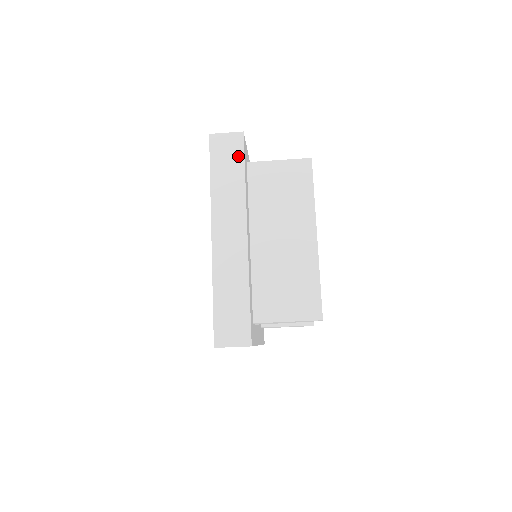
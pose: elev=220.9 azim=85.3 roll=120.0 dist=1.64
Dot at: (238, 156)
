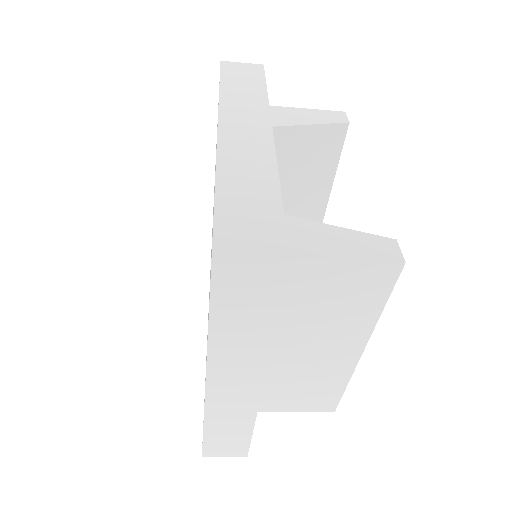
Dot at: (269, 300)
